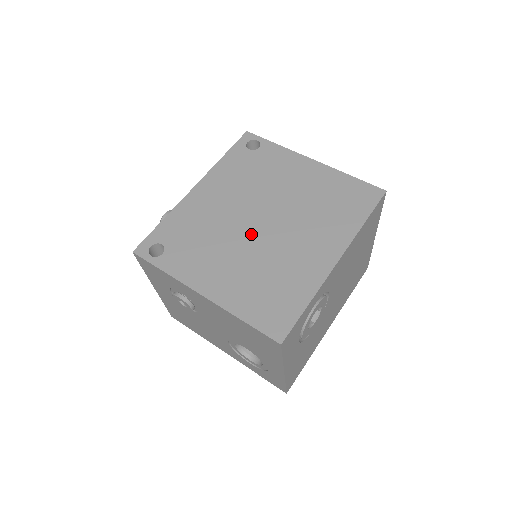
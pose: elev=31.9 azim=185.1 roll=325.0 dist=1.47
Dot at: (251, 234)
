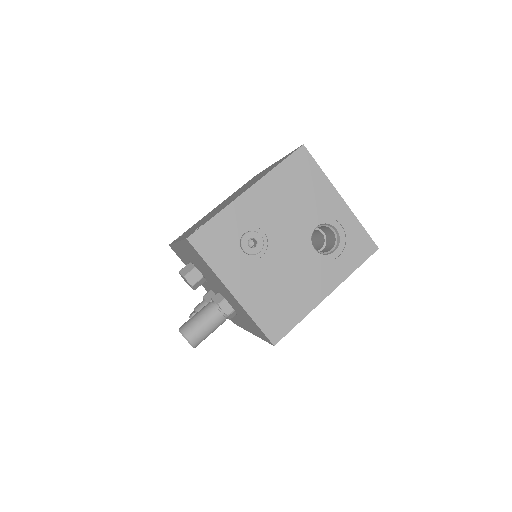
Dot at: occluded
